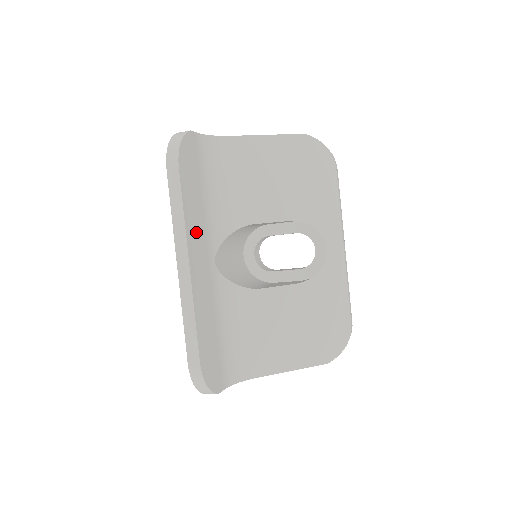
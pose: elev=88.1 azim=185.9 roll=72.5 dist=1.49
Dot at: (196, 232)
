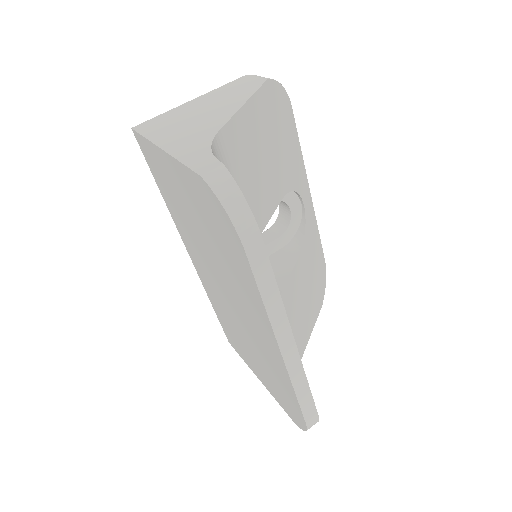
Dot at: occluded
